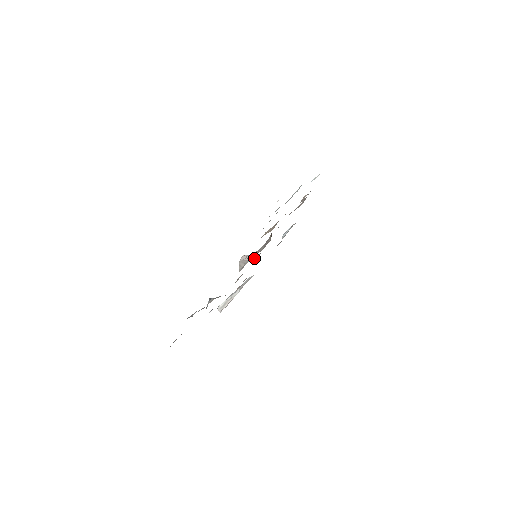
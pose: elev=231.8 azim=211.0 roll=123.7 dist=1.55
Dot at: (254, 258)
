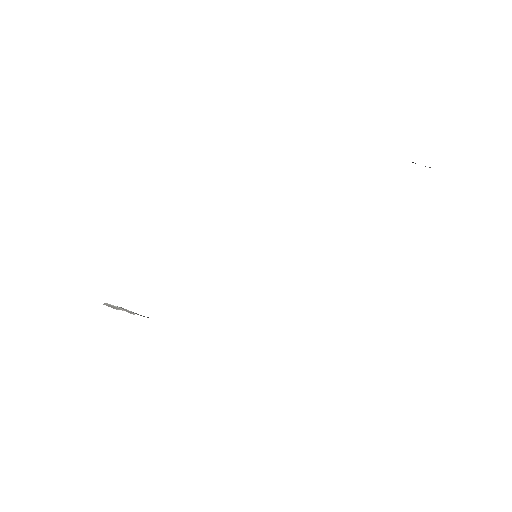
Dot at: occluded
